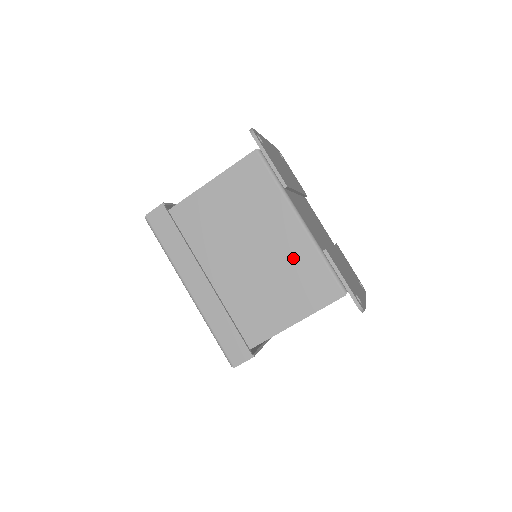
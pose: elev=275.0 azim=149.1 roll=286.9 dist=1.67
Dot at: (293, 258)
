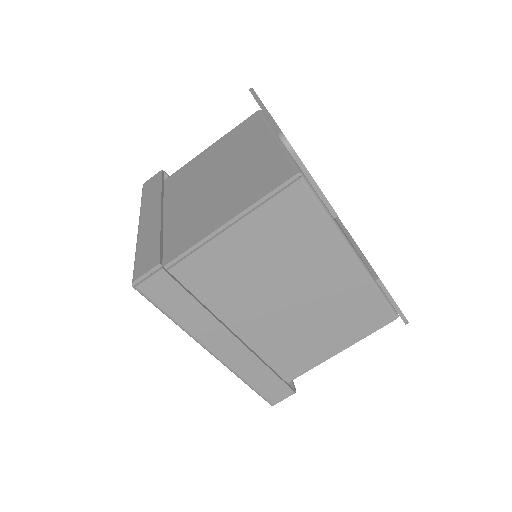
Dot at: (344, 296)
